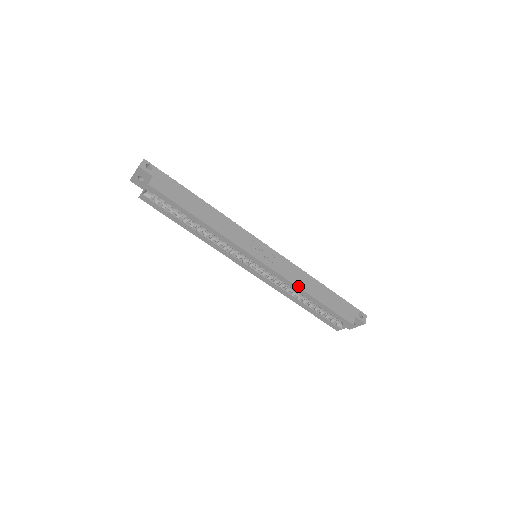
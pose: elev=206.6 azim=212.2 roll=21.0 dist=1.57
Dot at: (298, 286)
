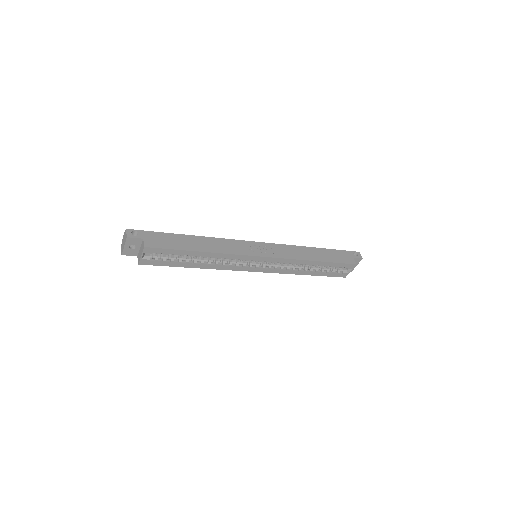
Dot at: (302, 259)
